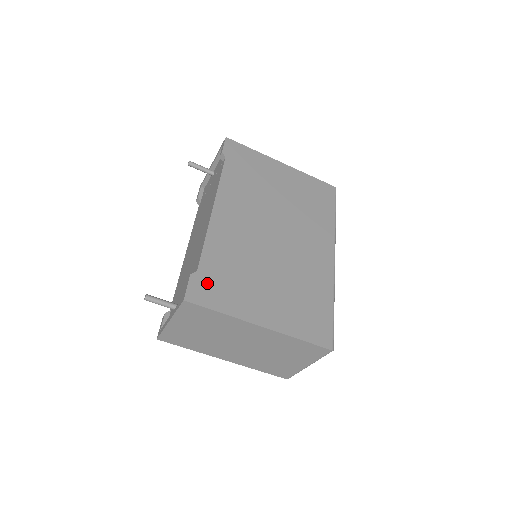
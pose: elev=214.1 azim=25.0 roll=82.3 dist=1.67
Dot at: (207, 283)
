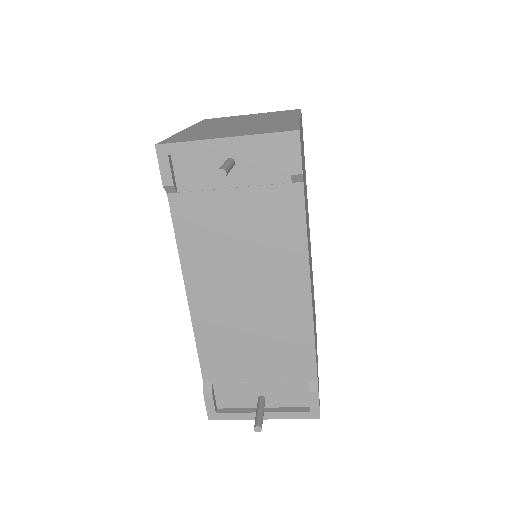
Dot at: occluded
